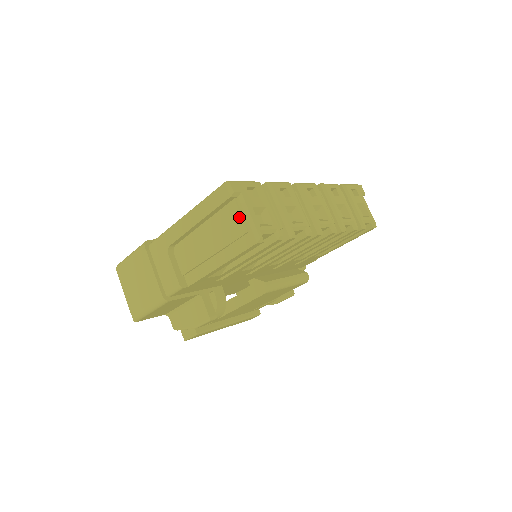
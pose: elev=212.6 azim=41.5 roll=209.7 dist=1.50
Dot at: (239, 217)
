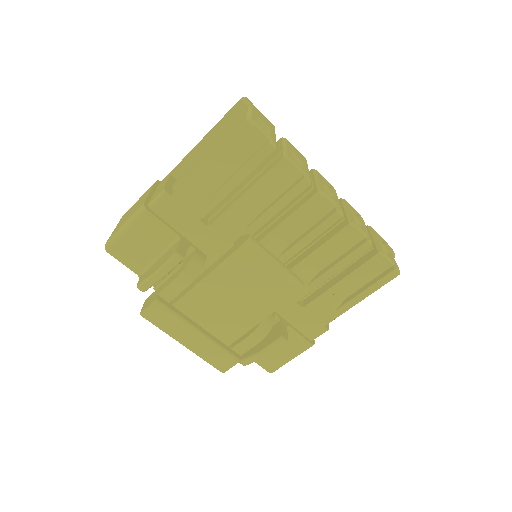
Dot at: (242, 114)
